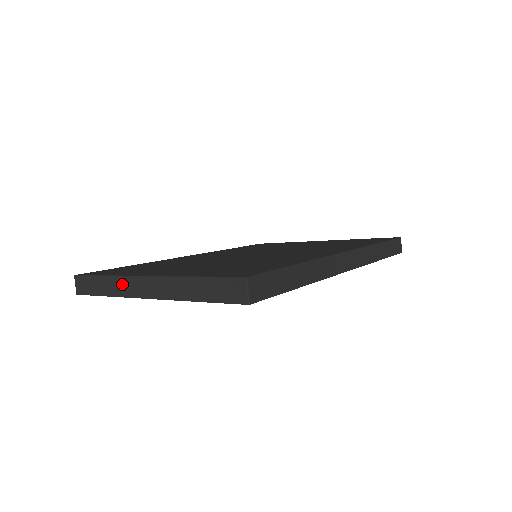
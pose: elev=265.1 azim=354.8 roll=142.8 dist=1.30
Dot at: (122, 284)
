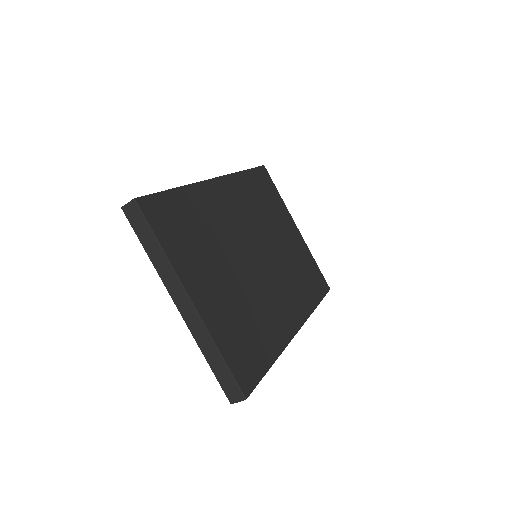
Dot at: (169, 274)
